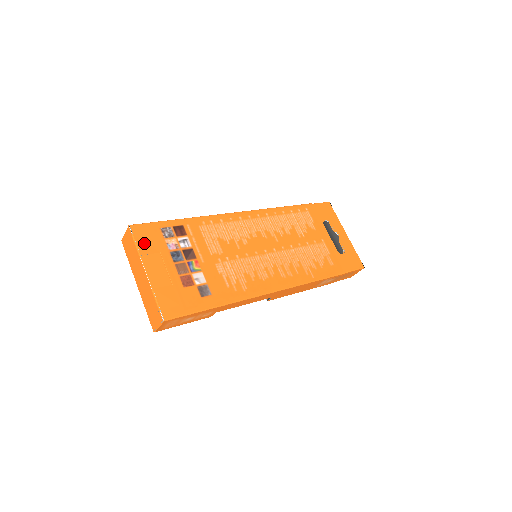
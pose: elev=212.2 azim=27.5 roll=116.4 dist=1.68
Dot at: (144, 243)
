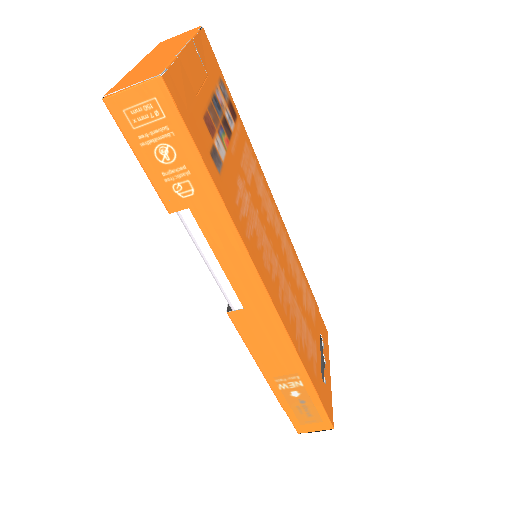
Dot at: (202, 48)
